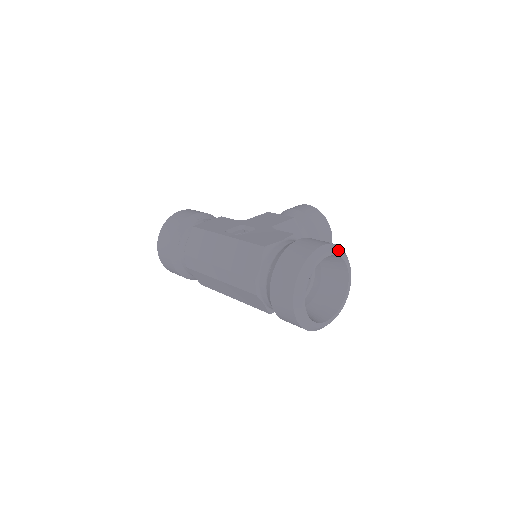
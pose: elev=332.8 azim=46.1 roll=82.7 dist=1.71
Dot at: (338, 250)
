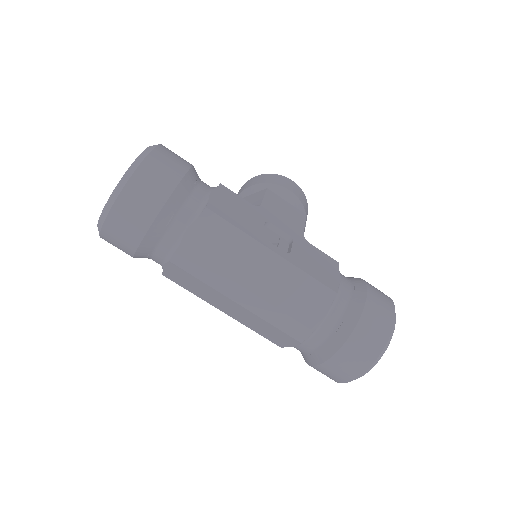
Dot at: occluded
